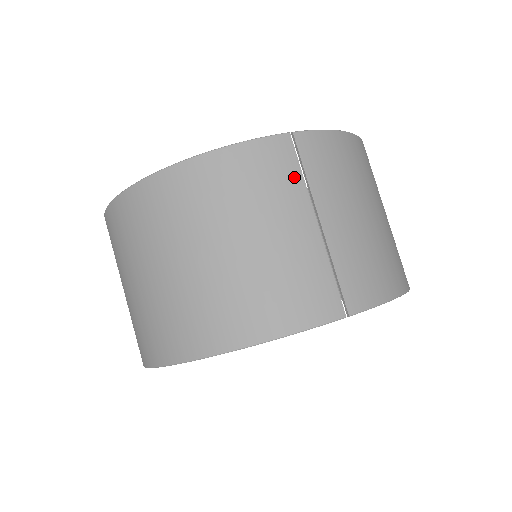
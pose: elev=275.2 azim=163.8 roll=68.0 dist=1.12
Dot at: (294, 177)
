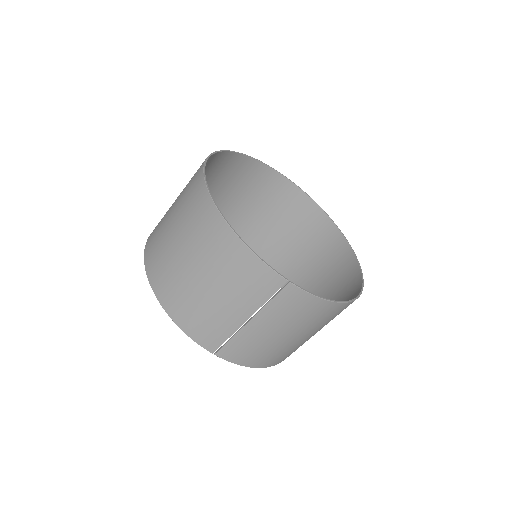
Dot at: (263, 296)
